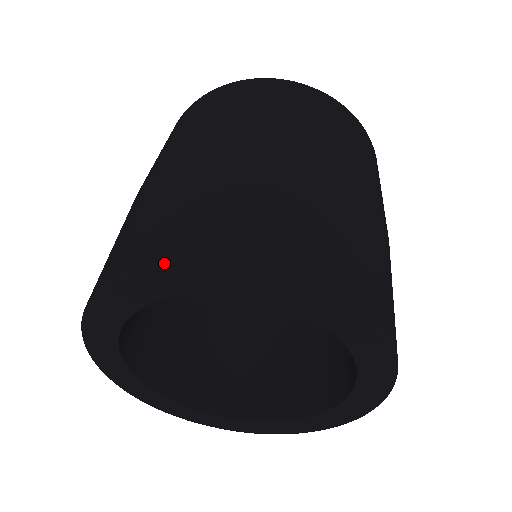
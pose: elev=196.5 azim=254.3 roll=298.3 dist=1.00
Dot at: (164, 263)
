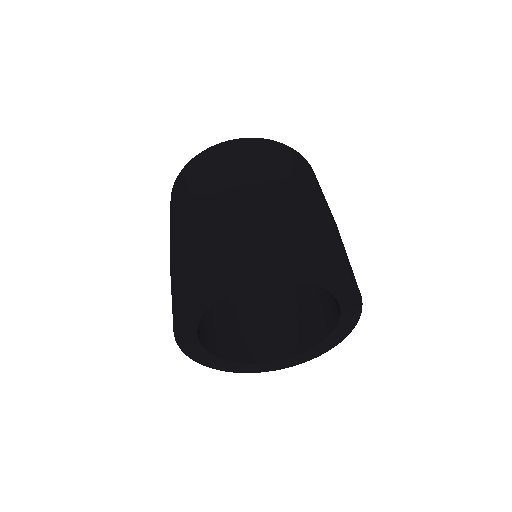
Dot at: (265, 264)
